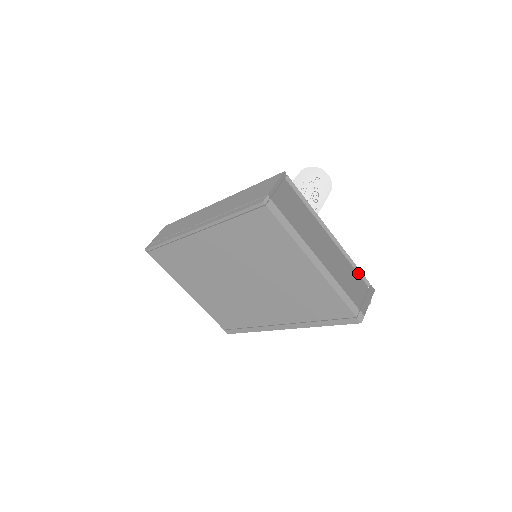
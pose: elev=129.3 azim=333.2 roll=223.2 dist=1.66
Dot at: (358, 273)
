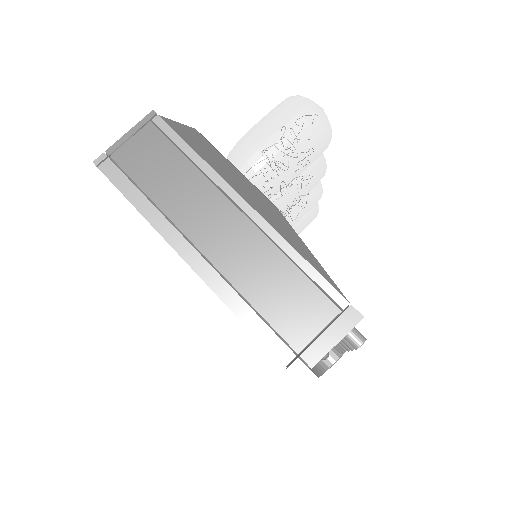
Dot at: (312, 279)
